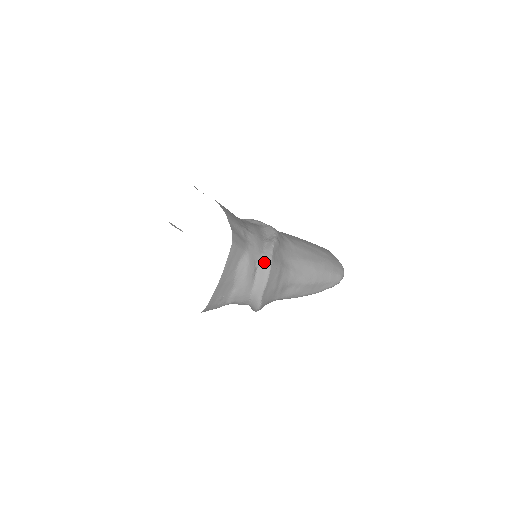
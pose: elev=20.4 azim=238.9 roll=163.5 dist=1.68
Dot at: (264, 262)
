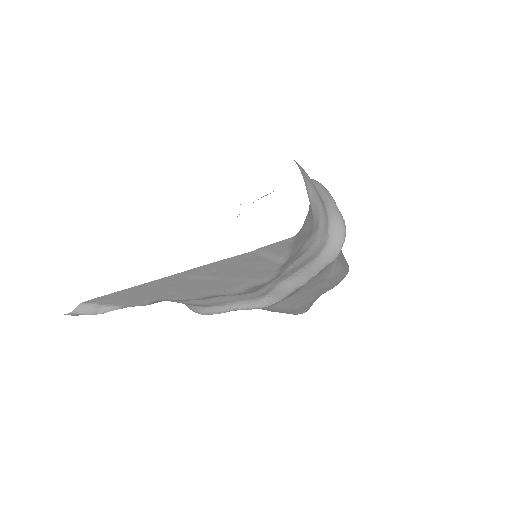
Dot at: occluded
